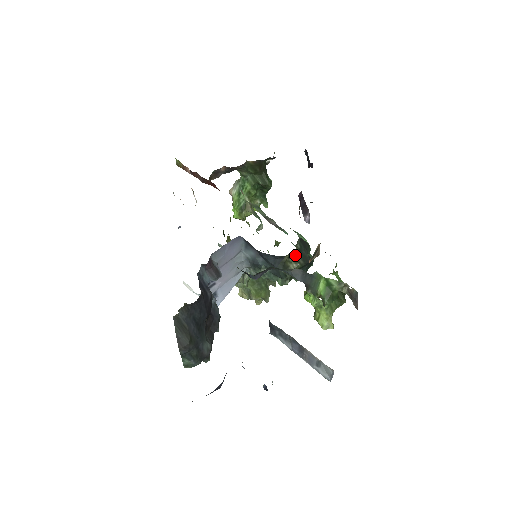
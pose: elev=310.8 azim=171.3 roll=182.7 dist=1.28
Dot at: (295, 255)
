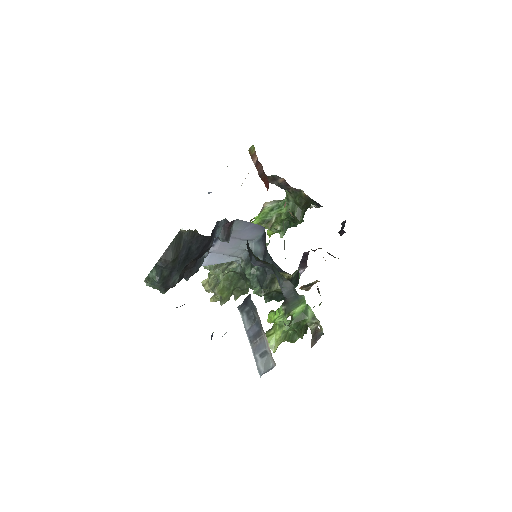
Dot at: occluded
